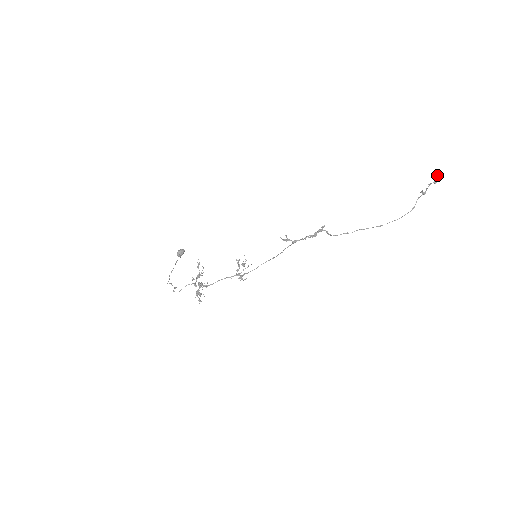
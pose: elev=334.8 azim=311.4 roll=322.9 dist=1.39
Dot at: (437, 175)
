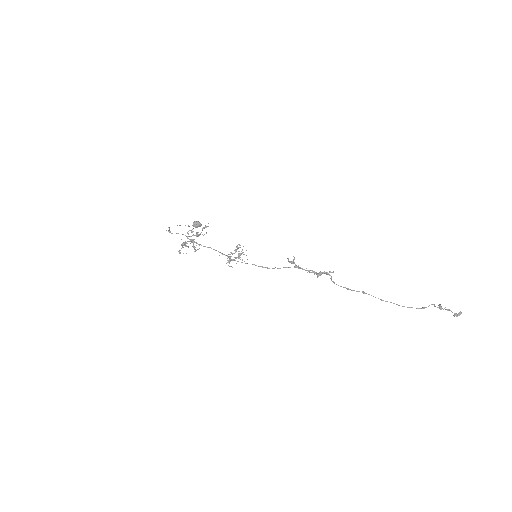
Dot at: (461, 312)
